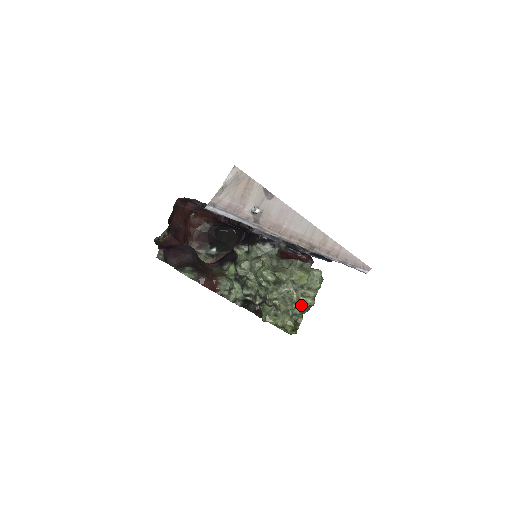
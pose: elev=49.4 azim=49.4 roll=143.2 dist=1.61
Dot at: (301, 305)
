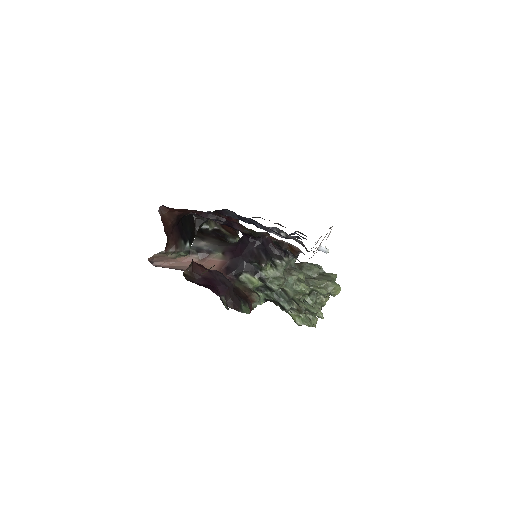
Dot at: occluded
